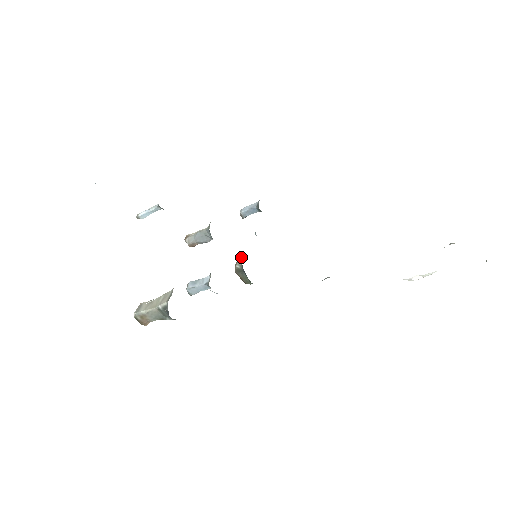
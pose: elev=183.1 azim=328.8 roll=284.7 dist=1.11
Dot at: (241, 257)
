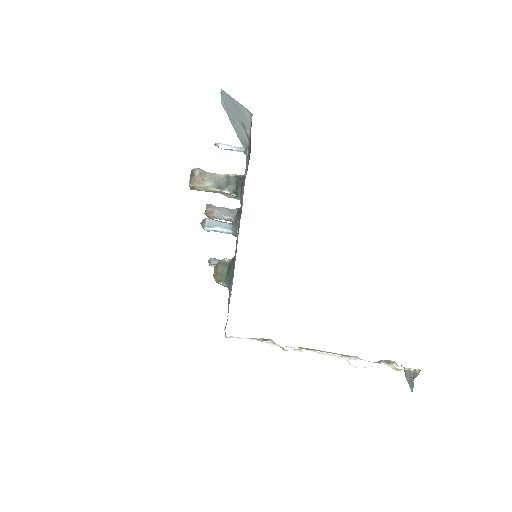
Dot at: occluded
